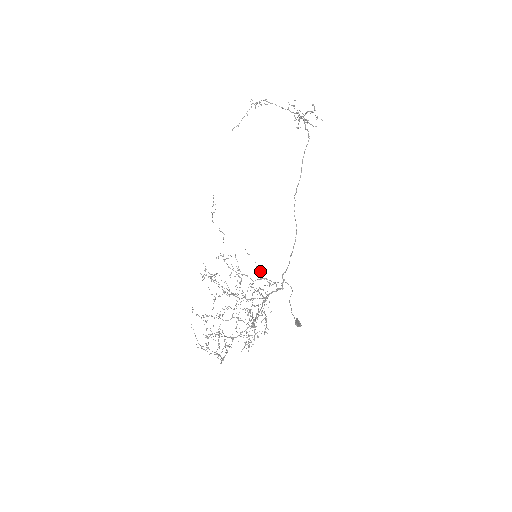
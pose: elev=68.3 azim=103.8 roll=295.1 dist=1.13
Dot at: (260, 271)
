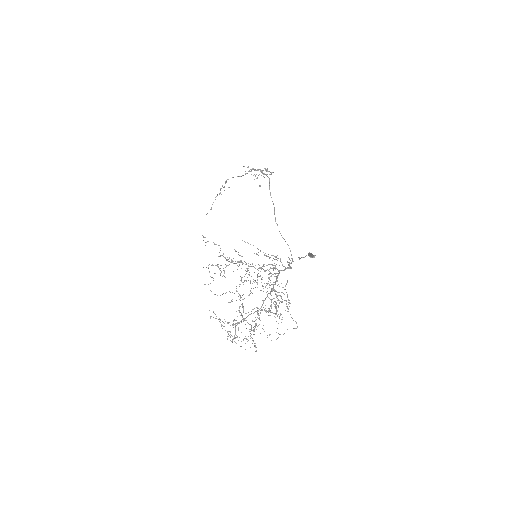
Dot at: occluded
